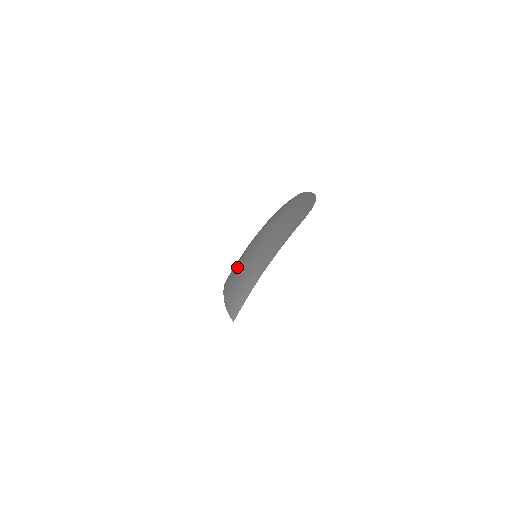
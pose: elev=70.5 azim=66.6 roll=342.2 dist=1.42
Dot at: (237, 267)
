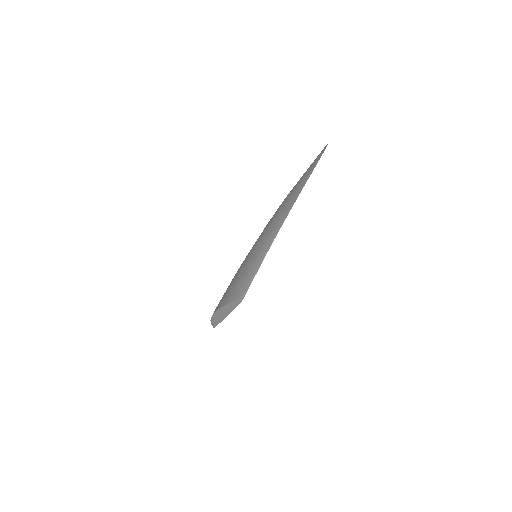
Dot at: (234, 277)
